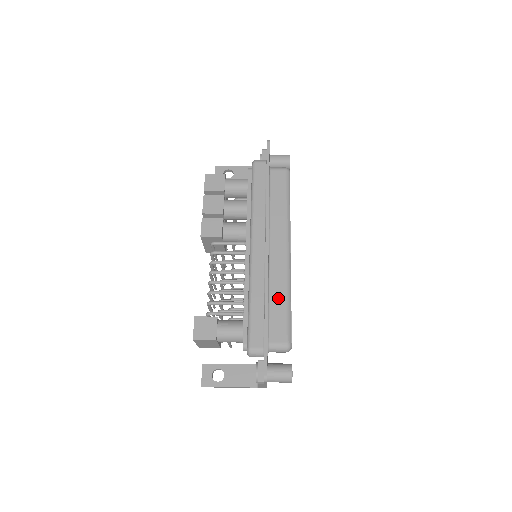
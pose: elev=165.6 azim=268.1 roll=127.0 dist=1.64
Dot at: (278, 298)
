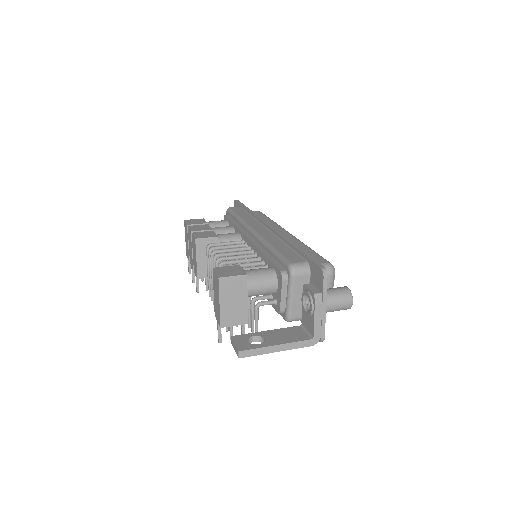
Dot at: occluded
